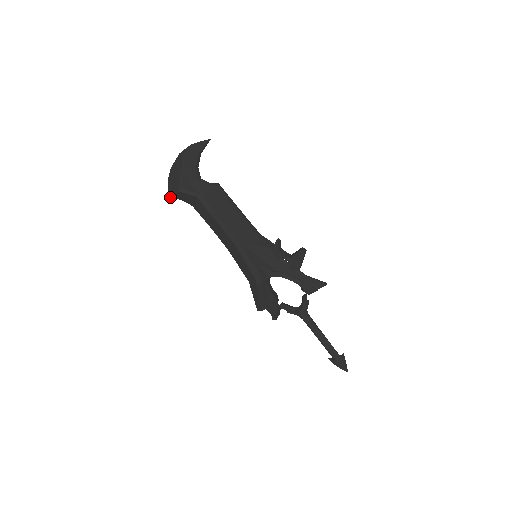
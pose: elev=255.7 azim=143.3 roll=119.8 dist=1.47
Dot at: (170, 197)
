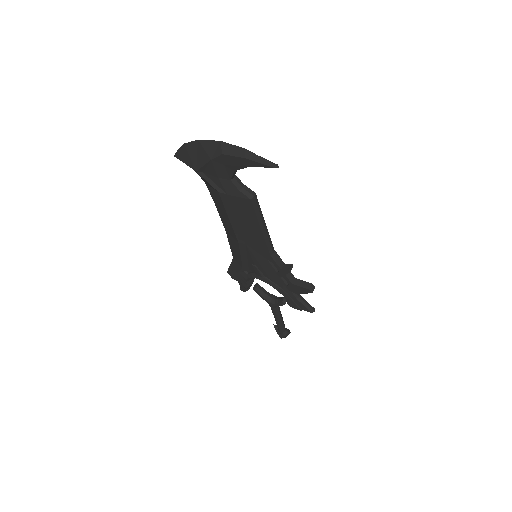
Dot at: (178, 158)
